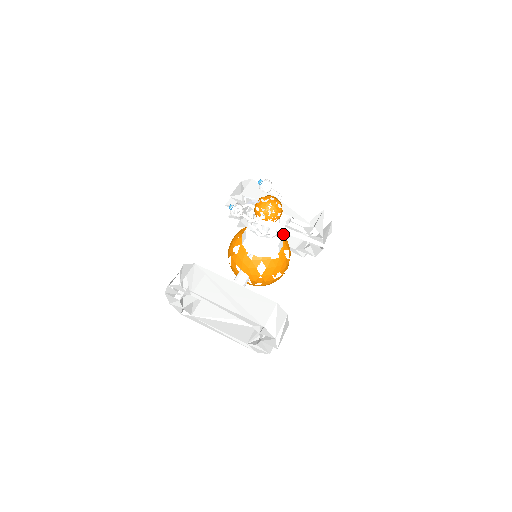
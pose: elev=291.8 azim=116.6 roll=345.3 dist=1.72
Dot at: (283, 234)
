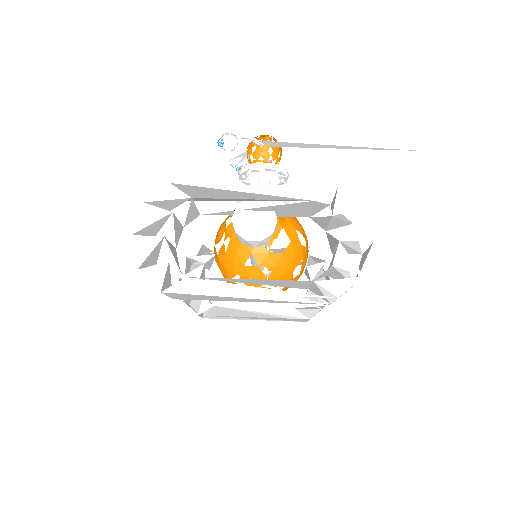
Dot at: occluded
